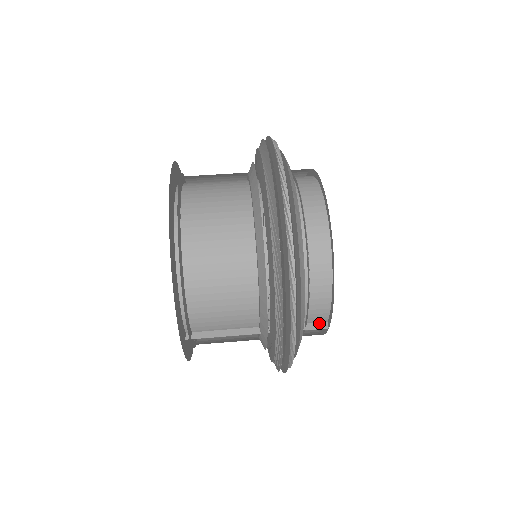
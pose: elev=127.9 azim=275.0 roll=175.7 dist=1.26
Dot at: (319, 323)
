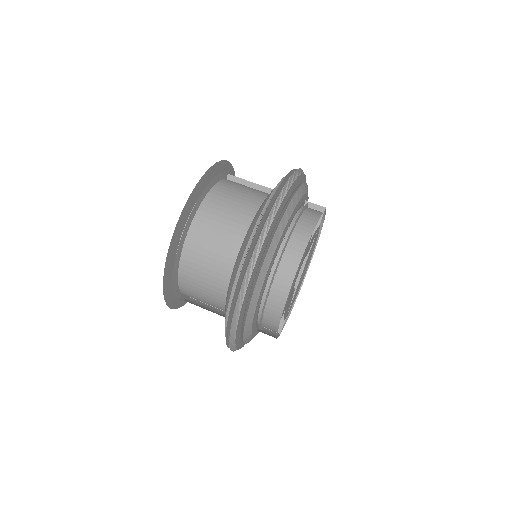
Dot at: occluded
